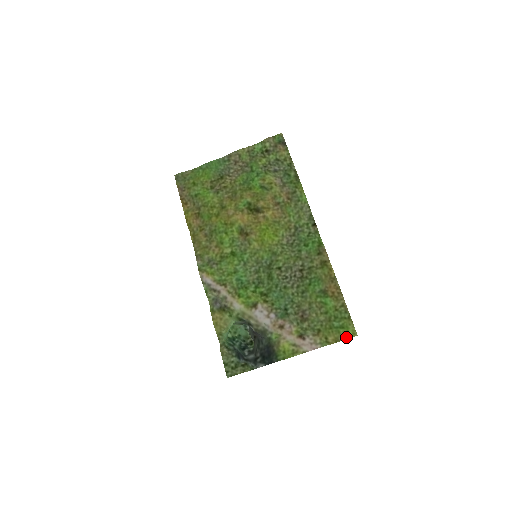
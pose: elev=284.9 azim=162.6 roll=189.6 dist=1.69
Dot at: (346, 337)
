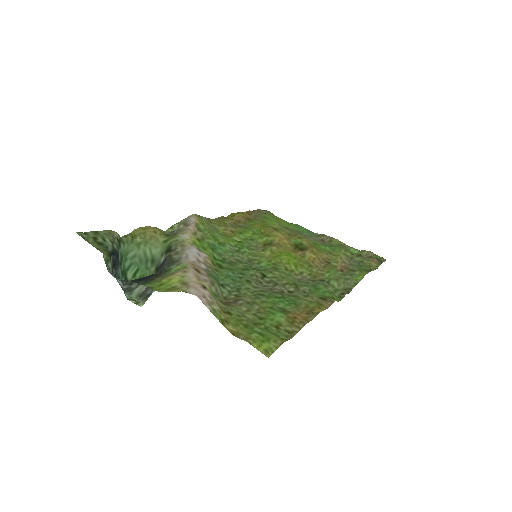
Dot at: (252, 342)
